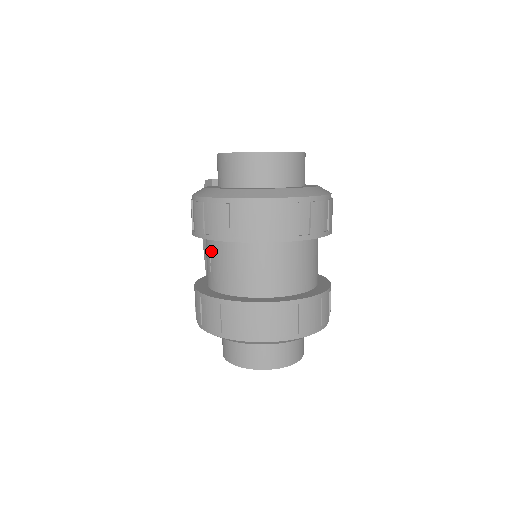
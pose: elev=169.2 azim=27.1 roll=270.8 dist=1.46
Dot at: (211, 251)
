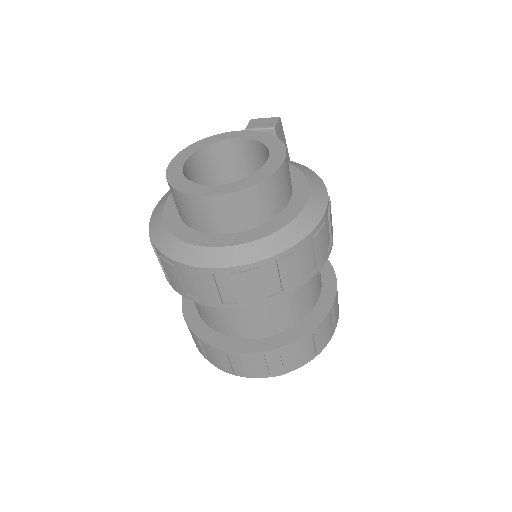
Dot at: occluded
